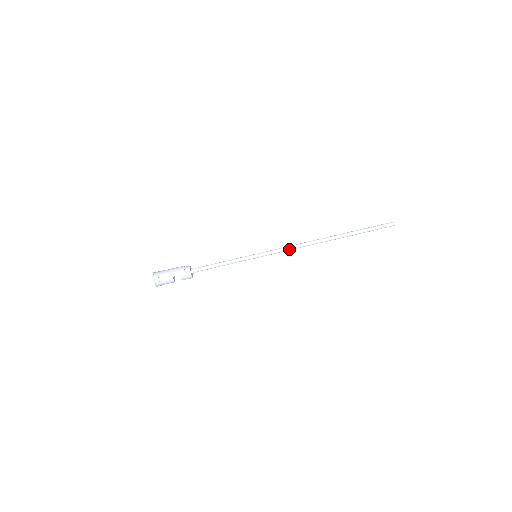
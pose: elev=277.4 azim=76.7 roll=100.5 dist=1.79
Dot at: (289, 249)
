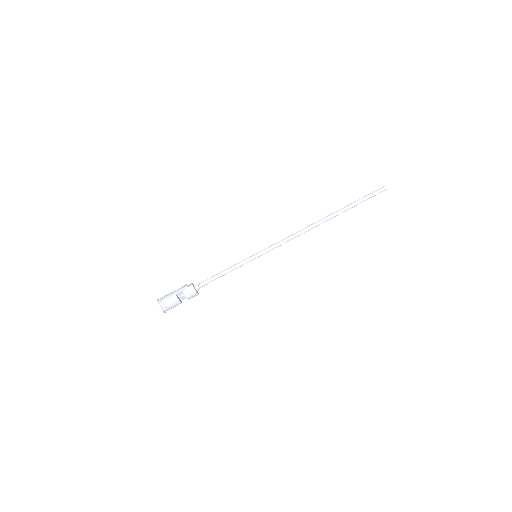
Dot at: (287, 239)
